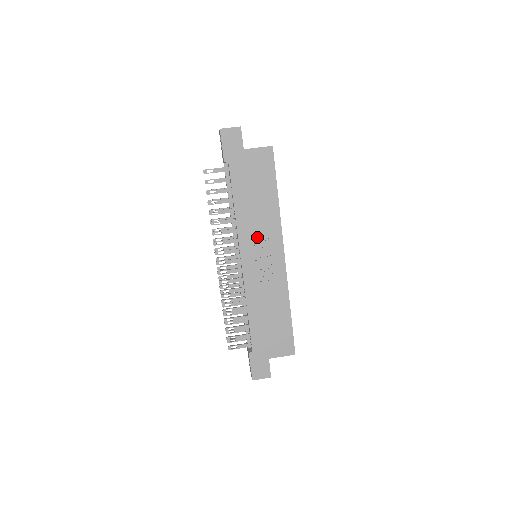
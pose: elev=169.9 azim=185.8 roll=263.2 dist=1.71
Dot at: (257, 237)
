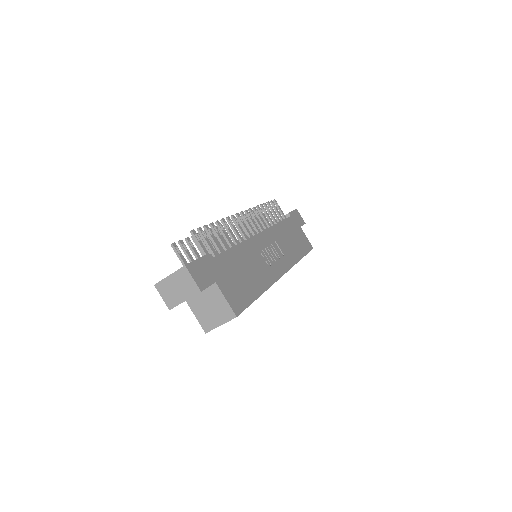
Dot at: (277, 246)
